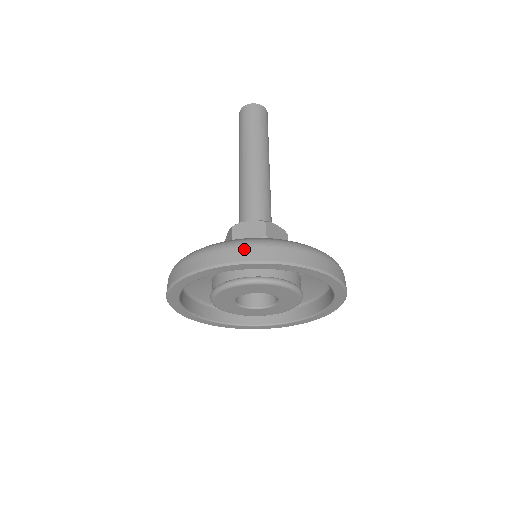
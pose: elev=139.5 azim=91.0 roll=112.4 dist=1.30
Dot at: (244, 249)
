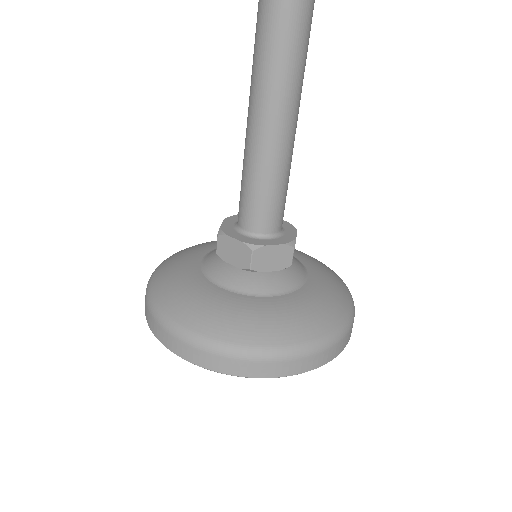
Dot at: (186, 347)
